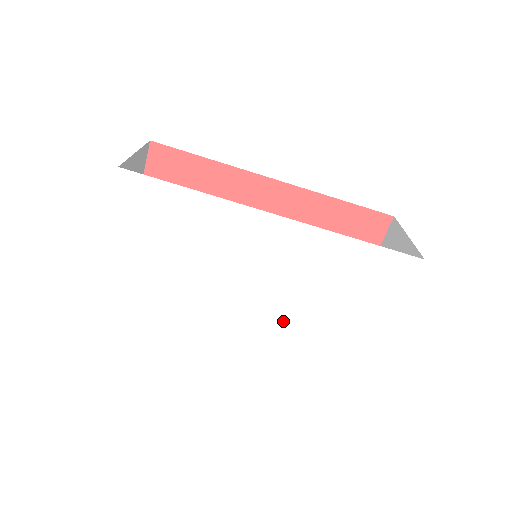
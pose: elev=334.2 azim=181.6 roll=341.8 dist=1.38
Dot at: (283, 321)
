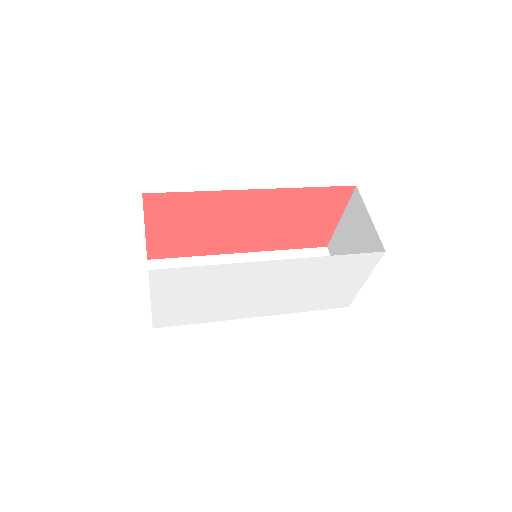
Dot at: (289, 301)
